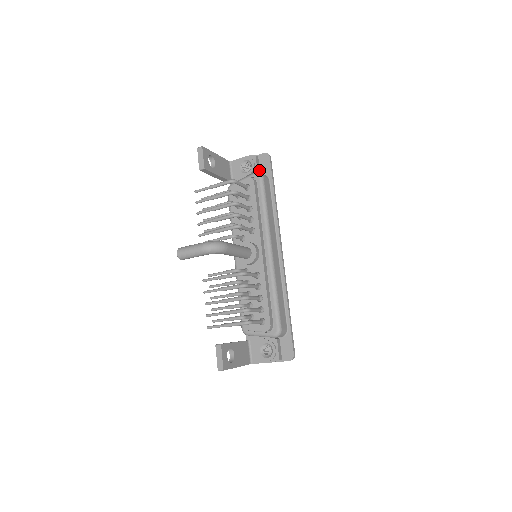
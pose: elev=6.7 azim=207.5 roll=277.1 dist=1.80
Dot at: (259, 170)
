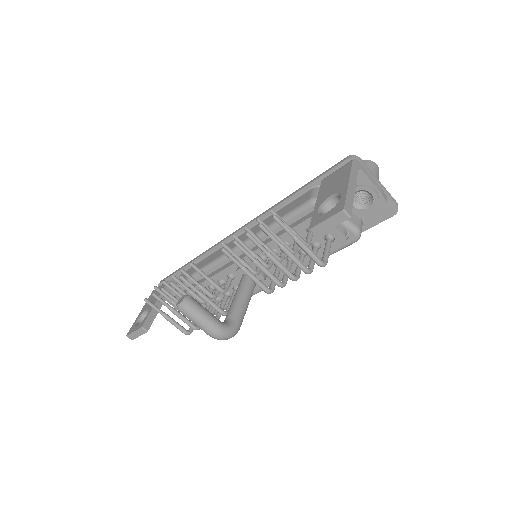
Dot at: occluded
